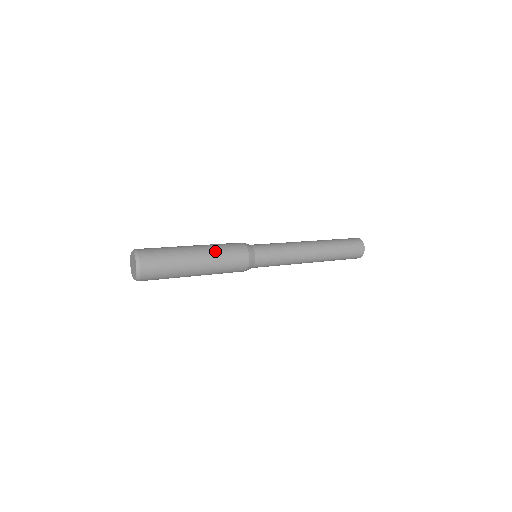
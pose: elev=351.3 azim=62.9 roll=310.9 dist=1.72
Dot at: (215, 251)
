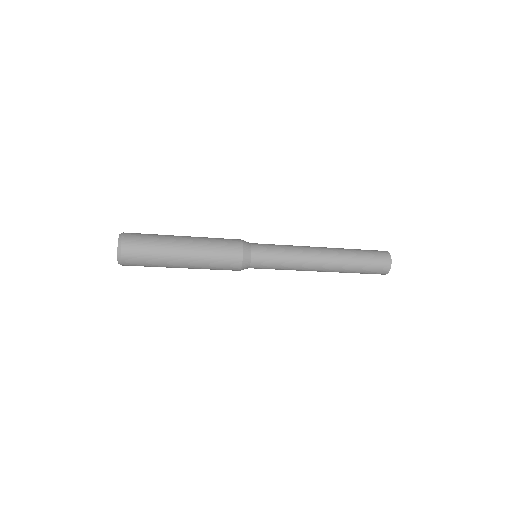
Dot at: occluded
